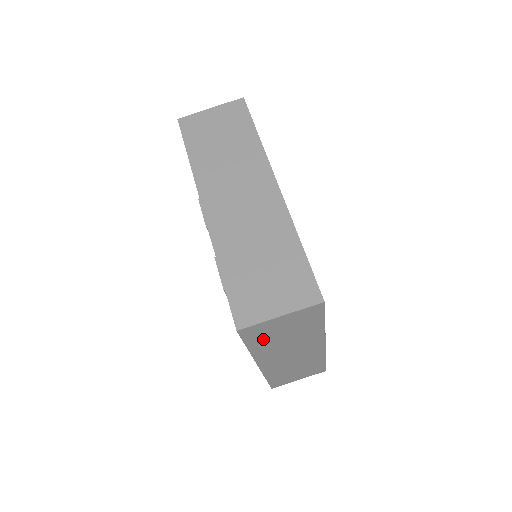
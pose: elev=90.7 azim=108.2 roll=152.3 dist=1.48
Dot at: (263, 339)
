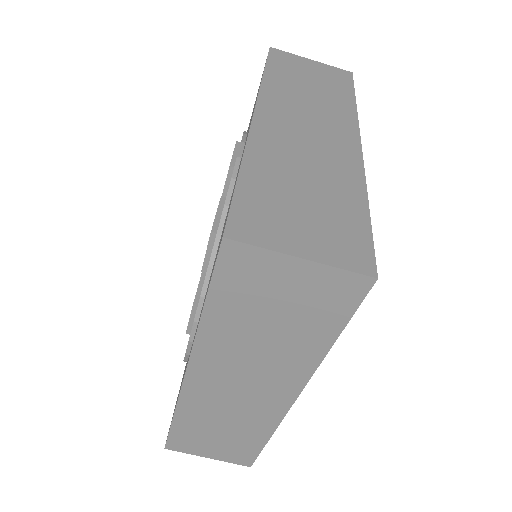
Dot at: (238, 303)
